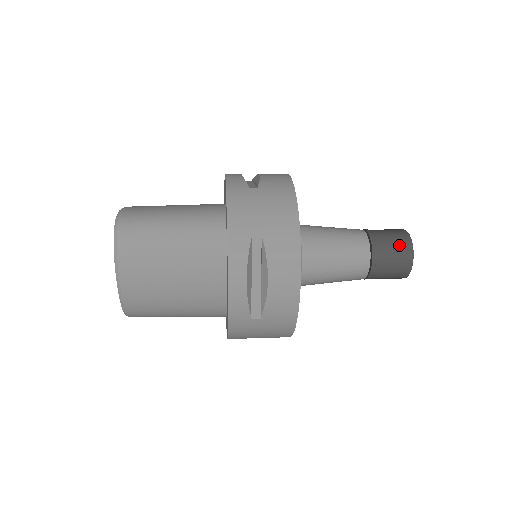
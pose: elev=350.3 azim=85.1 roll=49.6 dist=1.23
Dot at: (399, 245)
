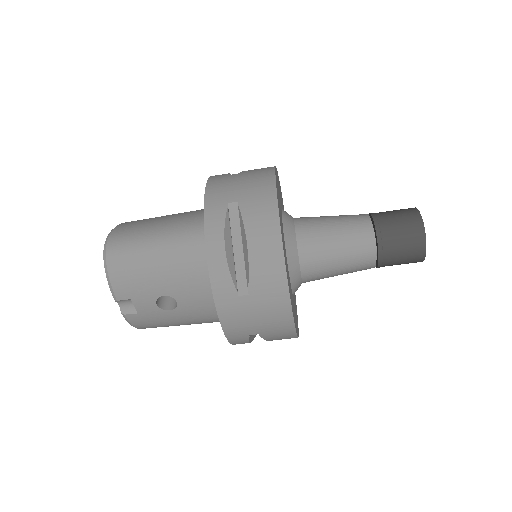
Dot at: occluded
